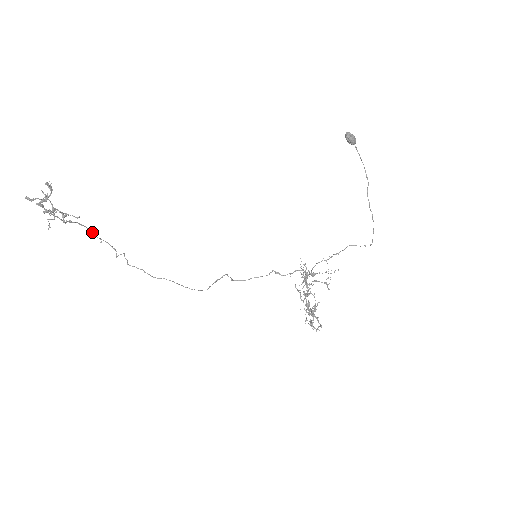
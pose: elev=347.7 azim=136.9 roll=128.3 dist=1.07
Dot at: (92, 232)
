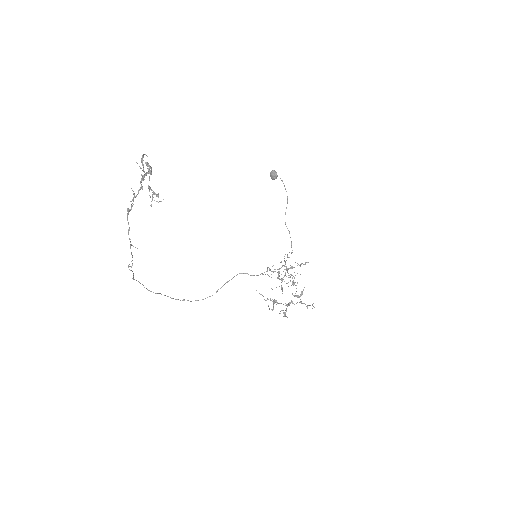
Dot at: occluded
